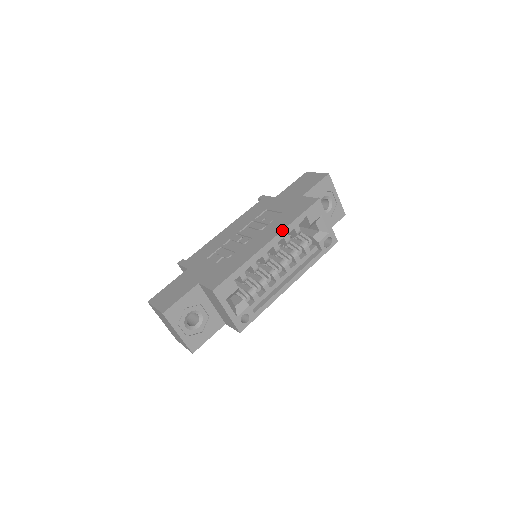
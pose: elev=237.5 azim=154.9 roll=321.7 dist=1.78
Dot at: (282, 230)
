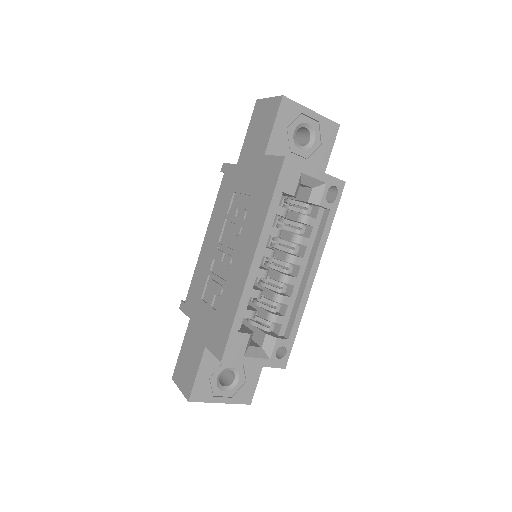
Dot at: (260, 235)
